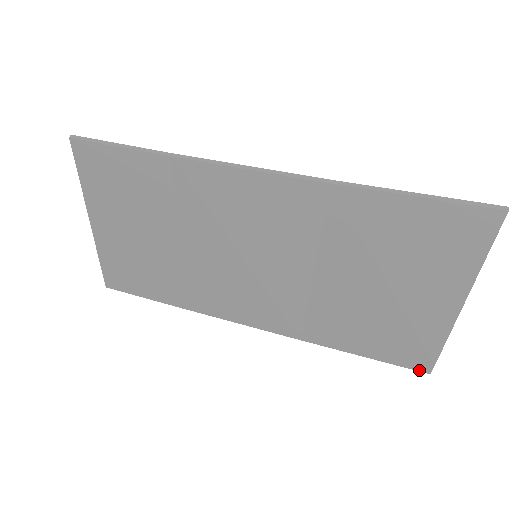
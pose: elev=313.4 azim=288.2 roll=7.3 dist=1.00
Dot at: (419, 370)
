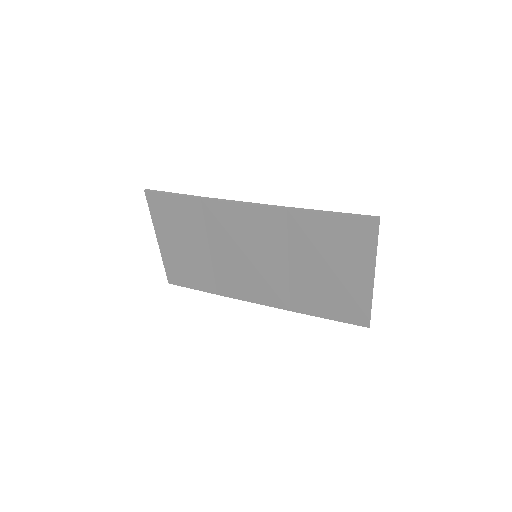
Dot at: (362, 326)
